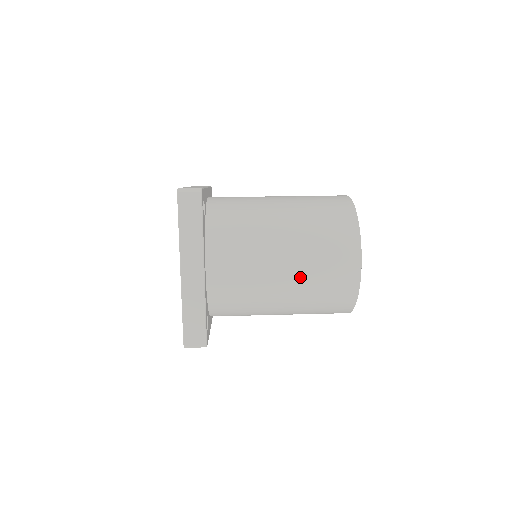
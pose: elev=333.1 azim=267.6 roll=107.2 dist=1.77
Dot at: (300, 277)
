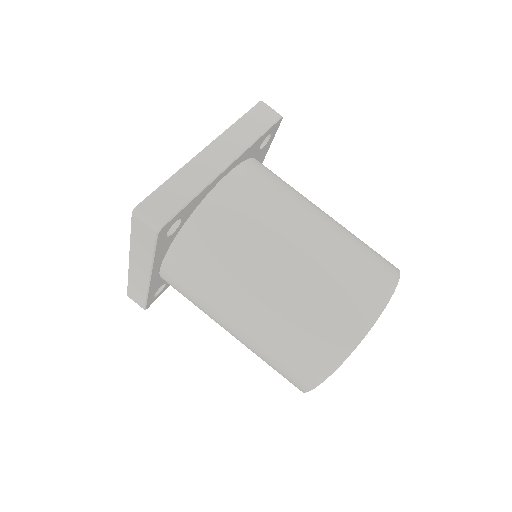
Dot at: (247, 345)
